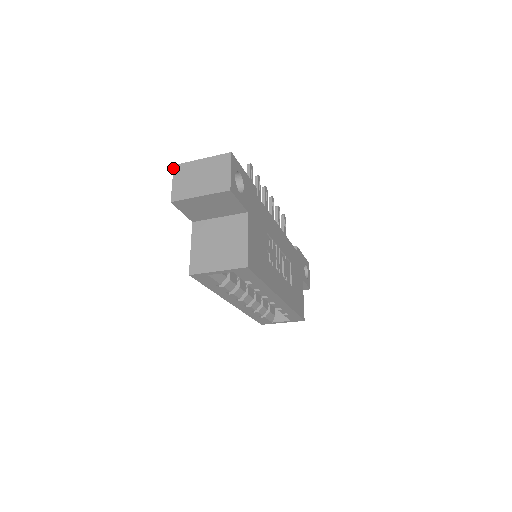
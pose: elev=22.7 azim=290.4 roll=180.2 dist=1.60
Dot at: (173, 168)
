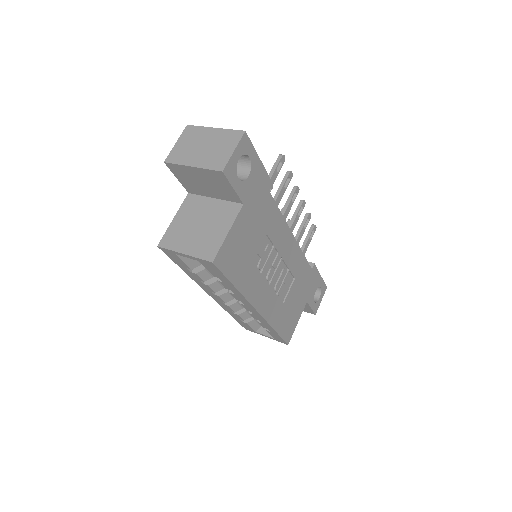
Dot at: (185, 128)
